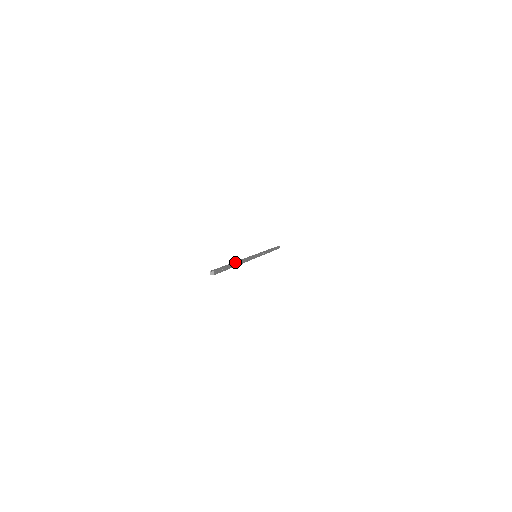
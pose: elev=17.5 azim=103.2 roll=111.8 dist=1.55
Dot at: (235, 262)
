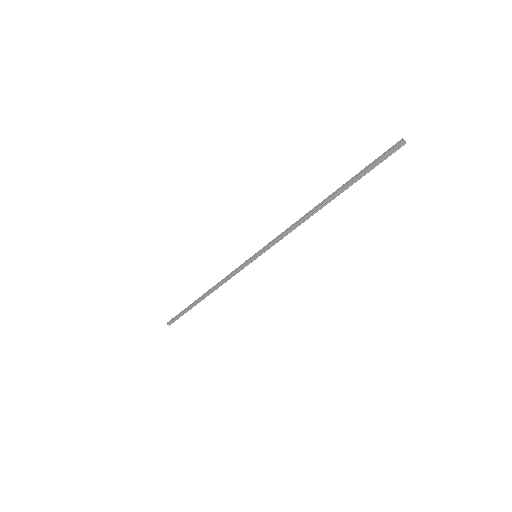
Dot at: (332, 195)
